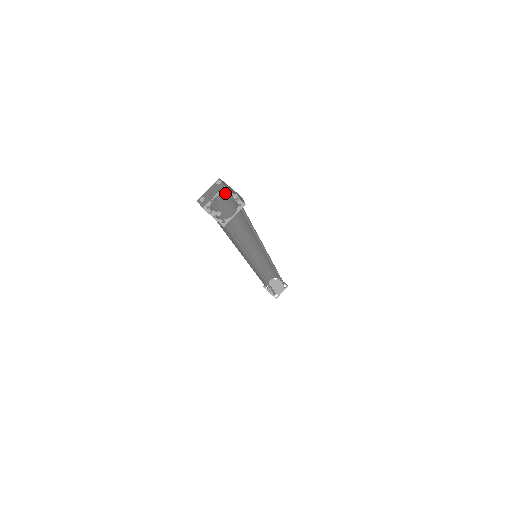
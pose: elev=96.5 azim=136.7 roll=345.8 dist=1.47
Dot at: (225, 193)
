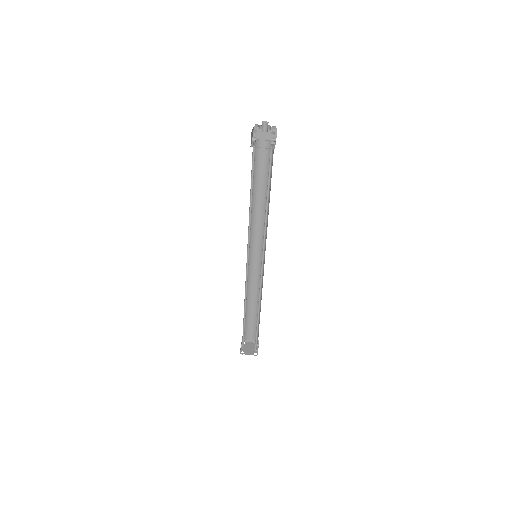
Dot at: occluded
